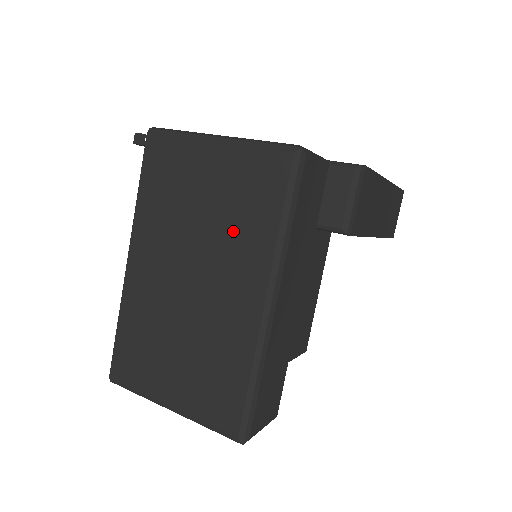
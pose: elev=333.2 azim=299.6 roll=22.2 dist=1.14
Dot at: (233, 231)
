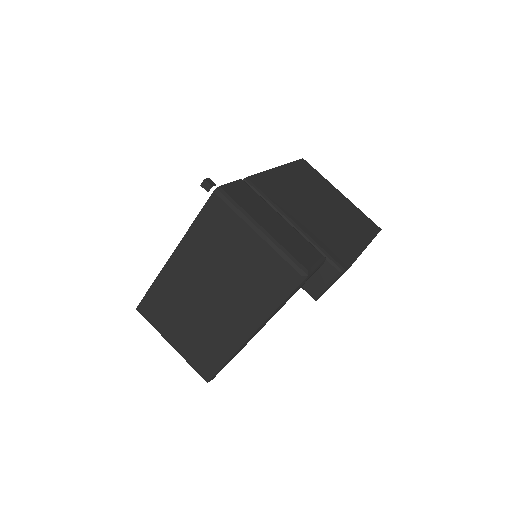
Dot at: (246, 289)
